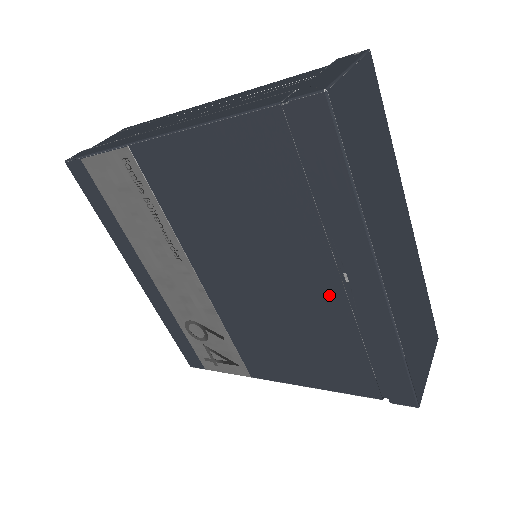
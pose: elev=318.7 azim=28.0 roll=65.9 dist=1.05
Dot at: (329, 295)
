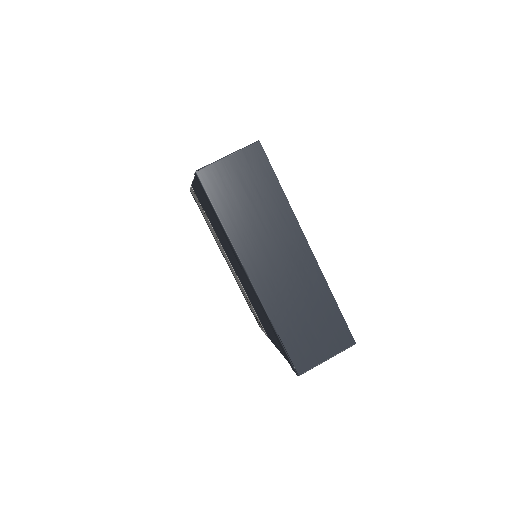
Dot at: (249, 284)
